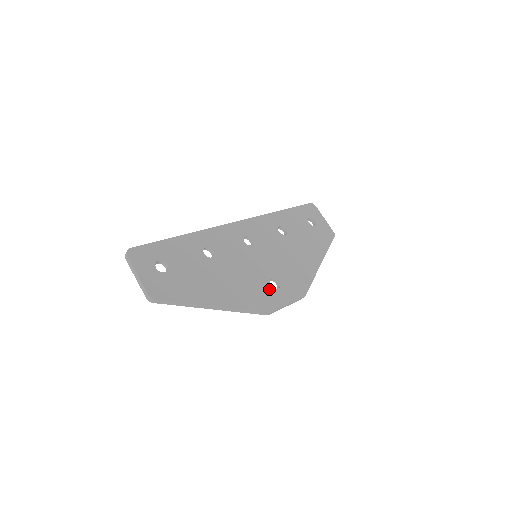
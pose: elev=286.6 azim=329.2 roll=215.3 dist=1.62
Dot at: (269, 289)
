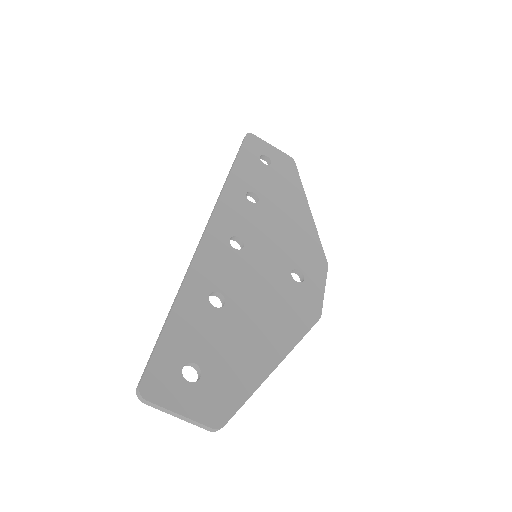
Dot at: (299, 289)
